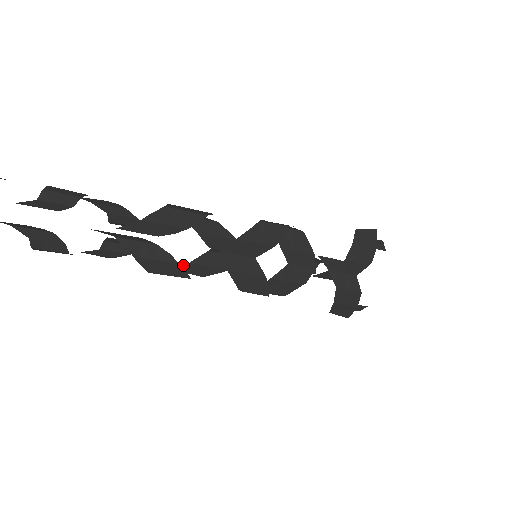
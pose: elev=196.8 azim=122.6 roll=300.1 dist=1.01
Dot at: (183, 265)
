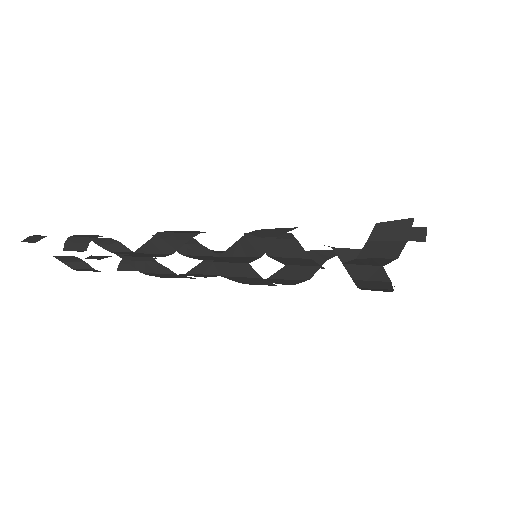
Dot at: (183, 274)
